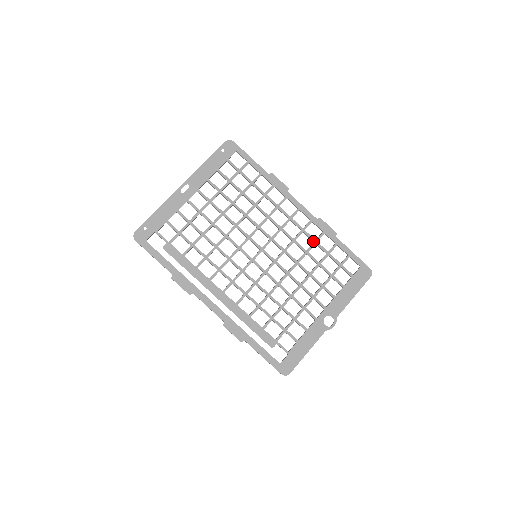
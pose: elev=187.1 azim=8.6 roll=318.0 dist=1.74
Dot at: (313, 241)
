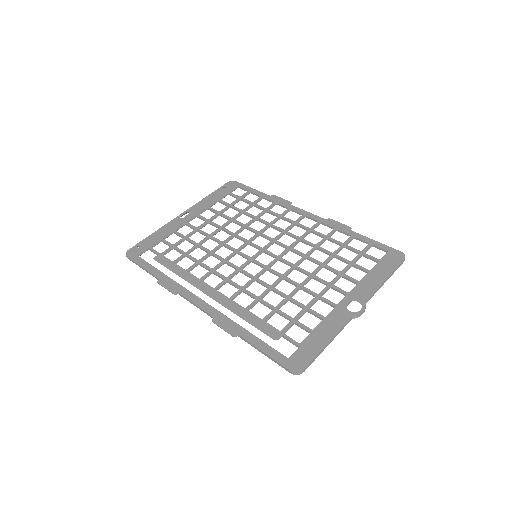
Dot at: (323, 237)
